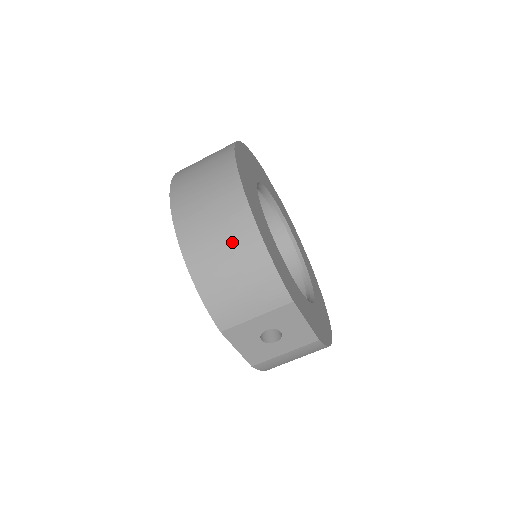
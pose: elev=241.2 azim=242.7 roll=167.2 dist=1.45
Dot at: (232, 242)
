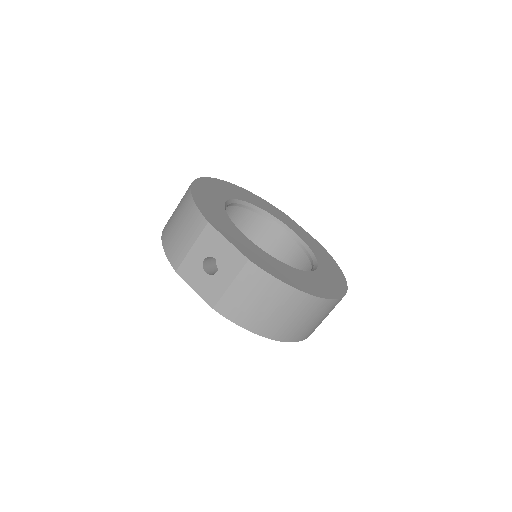
Dot at: (180, 207)
